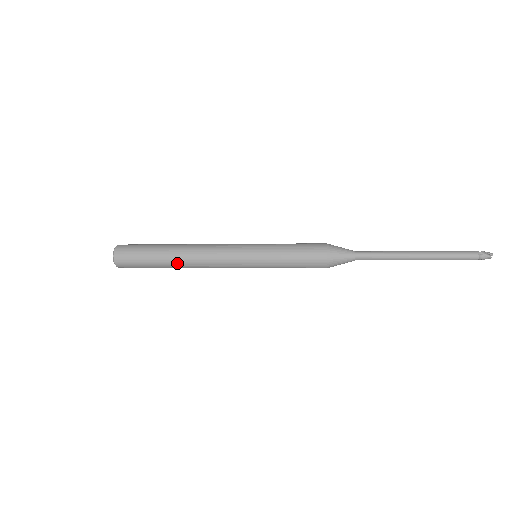
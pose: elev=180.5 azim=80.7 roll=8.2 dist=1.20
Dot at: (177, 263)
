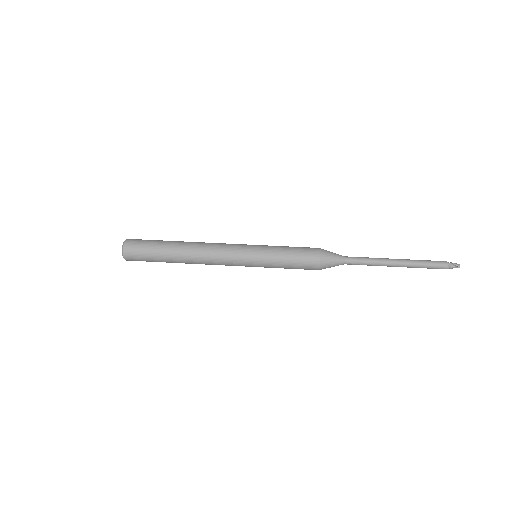
Dot at: (184, 262)
